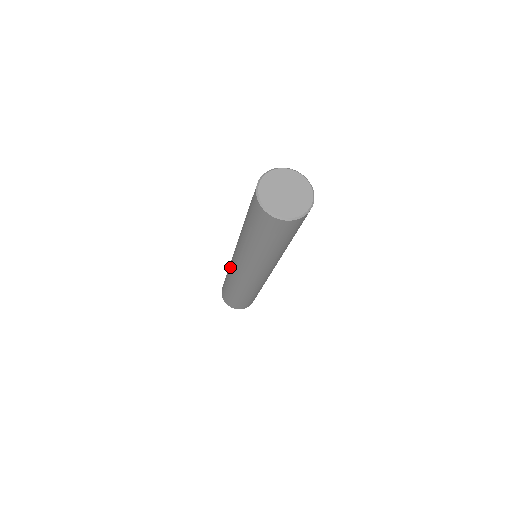
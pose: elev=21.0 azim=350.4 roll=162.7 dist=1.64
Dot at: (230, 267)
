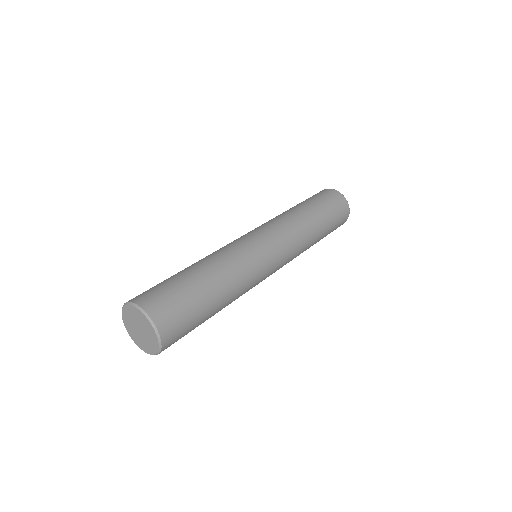
Dot at: occluded
